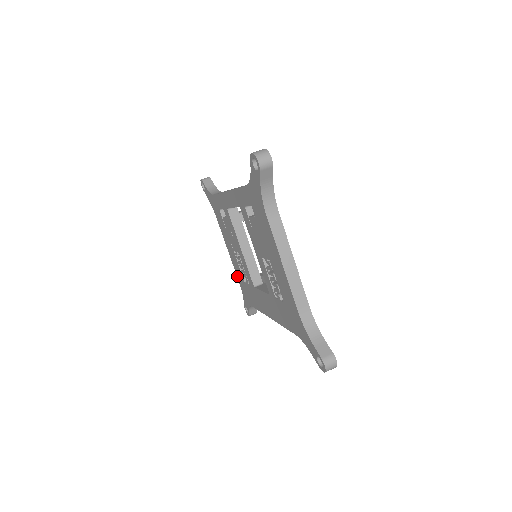
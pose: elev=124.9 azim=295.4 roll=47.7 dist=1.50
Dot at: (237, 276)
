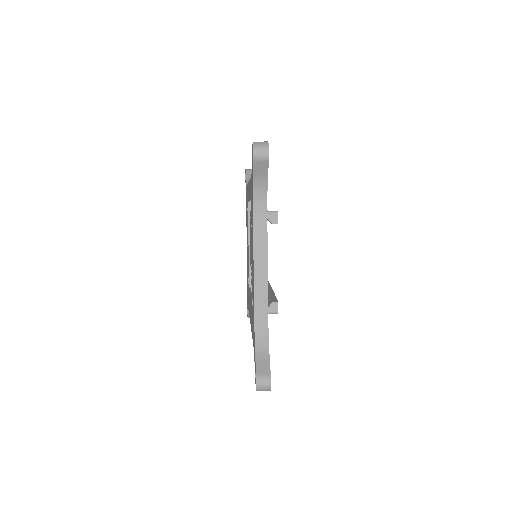
Dot at: occluded
